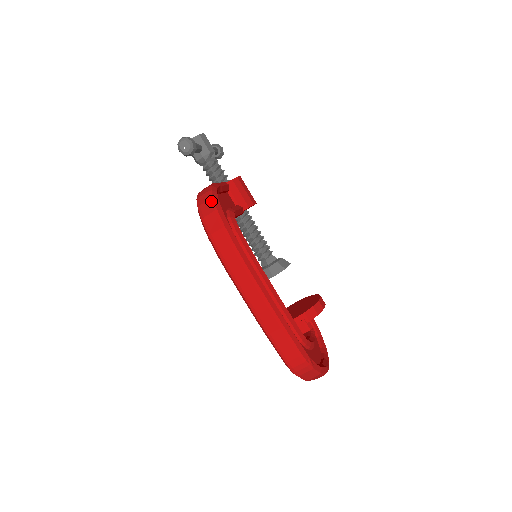
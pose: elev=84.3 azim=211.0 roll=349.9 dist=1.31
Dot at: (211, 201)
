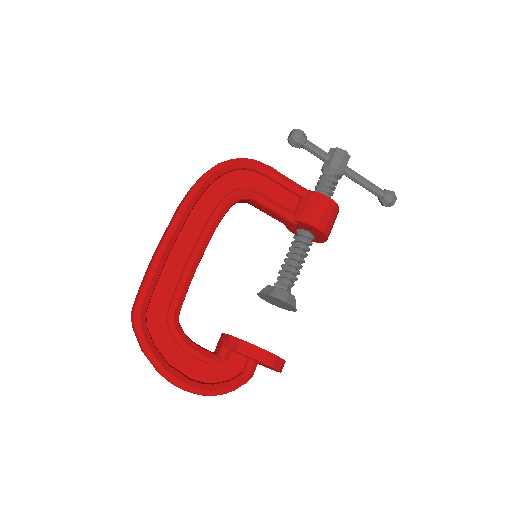
Dot at: (229, 160)
